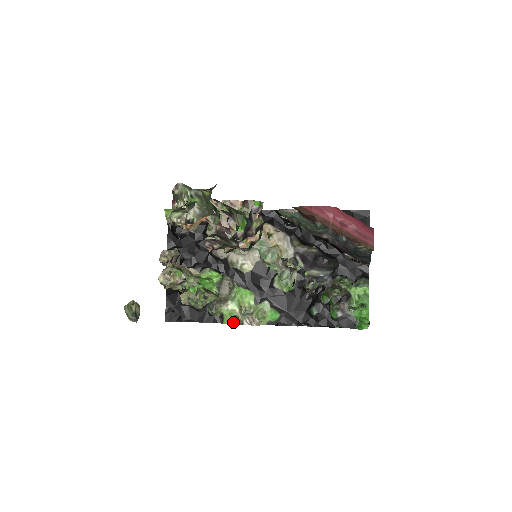
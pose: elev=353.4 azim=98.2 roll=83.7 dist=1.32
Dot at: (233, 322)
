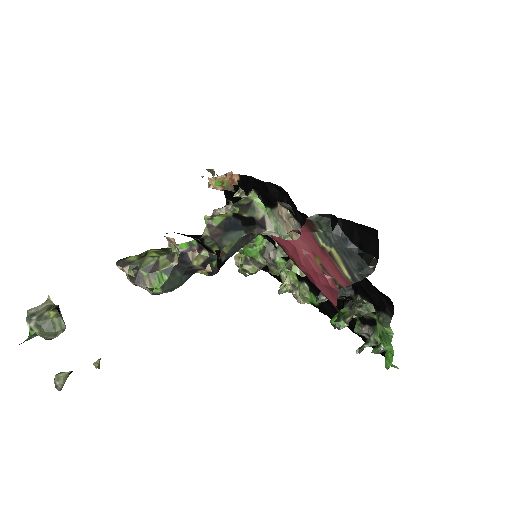
Dot at: occluded
